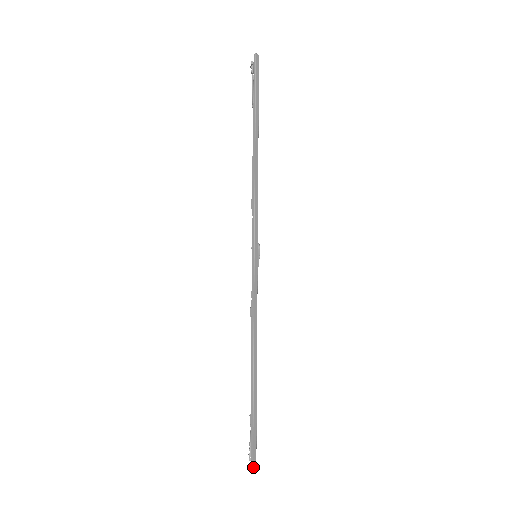
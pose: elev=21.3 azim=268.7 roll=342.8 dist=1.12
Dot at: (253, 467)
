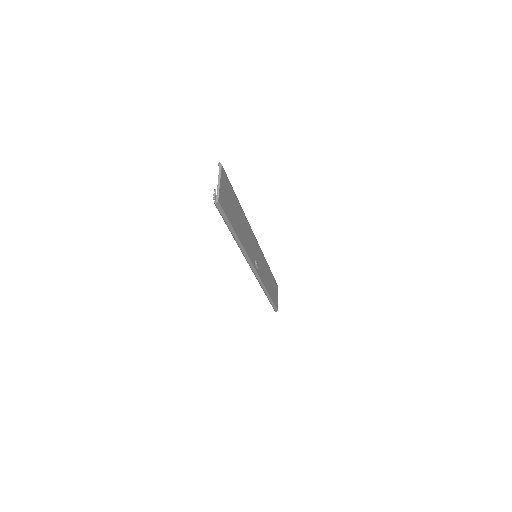
Dot at: occluded
